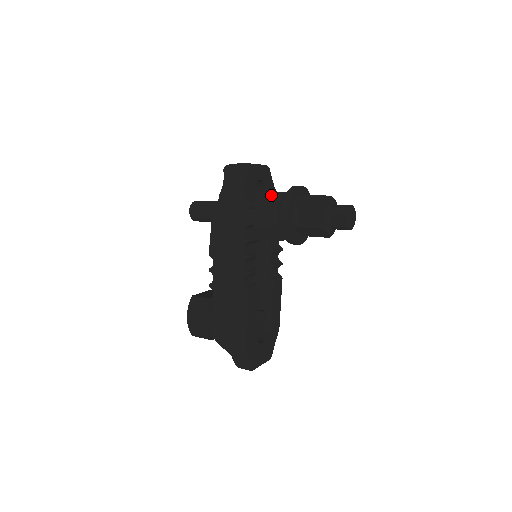
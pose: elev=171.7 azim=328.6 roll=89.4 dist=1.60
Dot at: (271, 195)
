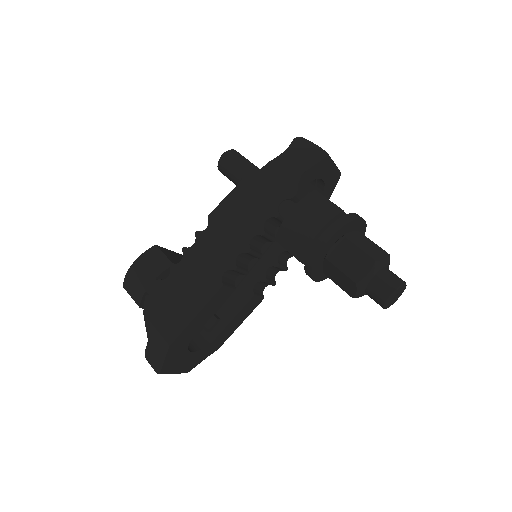
Dot at: (328, 204)
